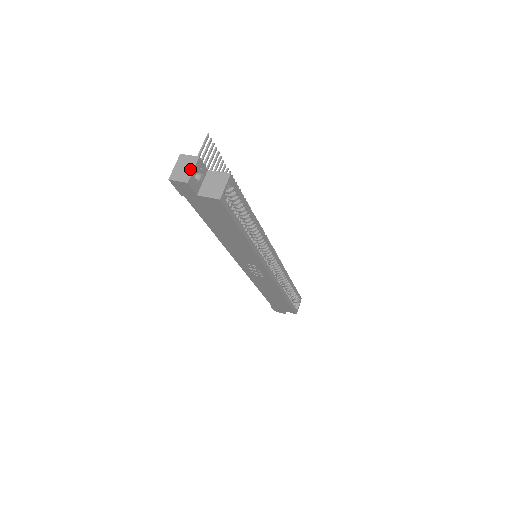
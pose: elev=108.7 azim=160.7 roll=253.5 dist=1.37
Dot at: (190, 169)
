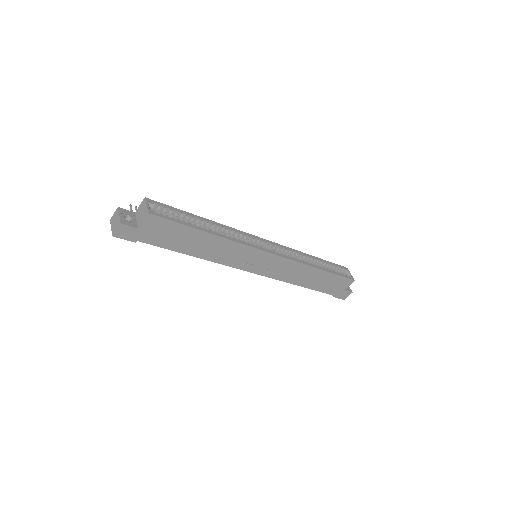
Dot at: (118, 217)
